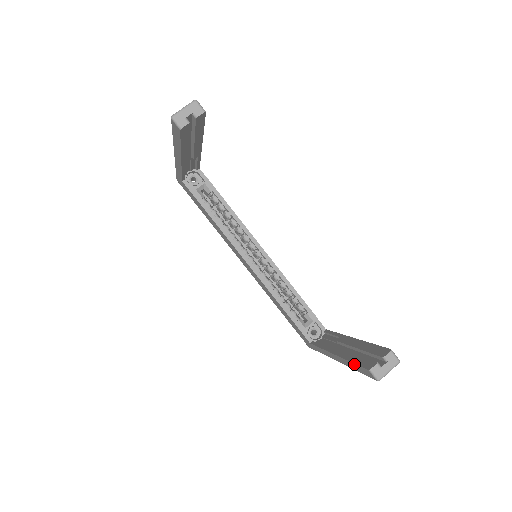
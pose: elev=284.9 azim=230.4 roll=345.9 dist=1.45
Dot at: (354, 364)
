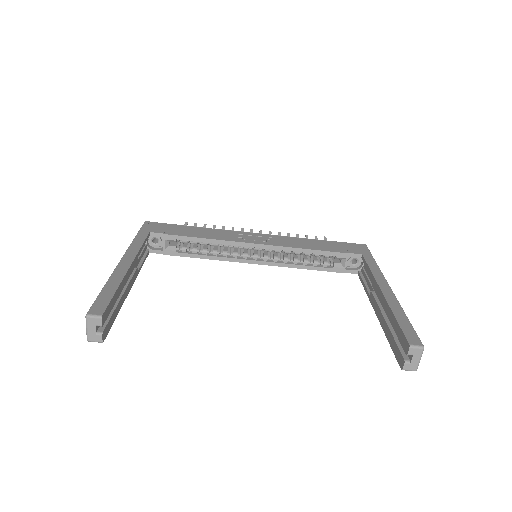
Dot at: (391, 346)
